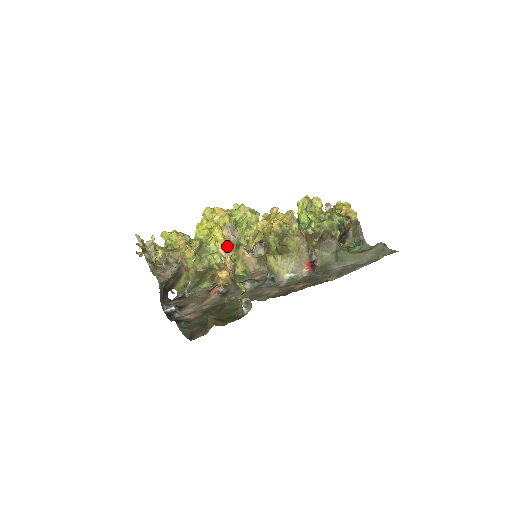
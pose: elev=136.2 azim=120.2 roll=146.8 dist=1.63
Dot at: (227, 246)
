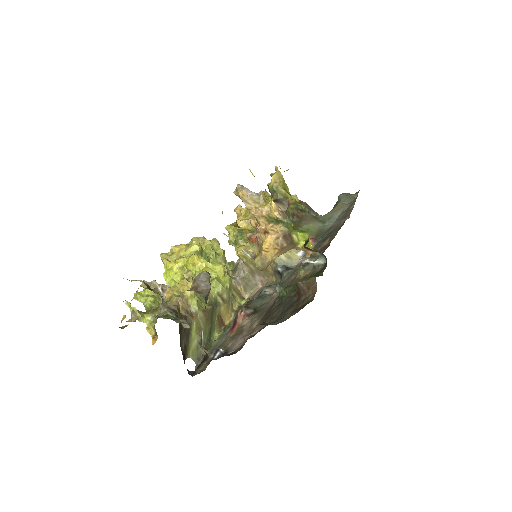
Dot at: (218, 267)
